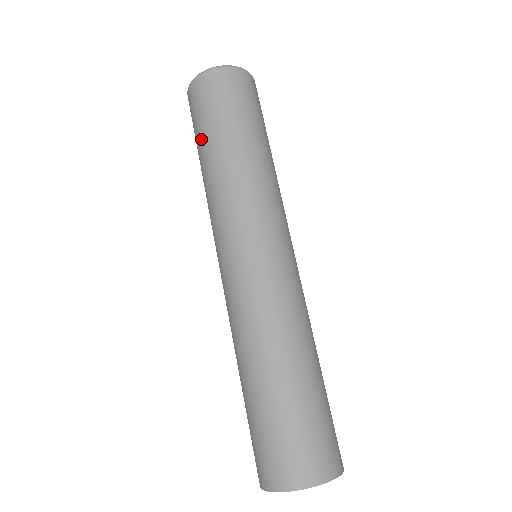
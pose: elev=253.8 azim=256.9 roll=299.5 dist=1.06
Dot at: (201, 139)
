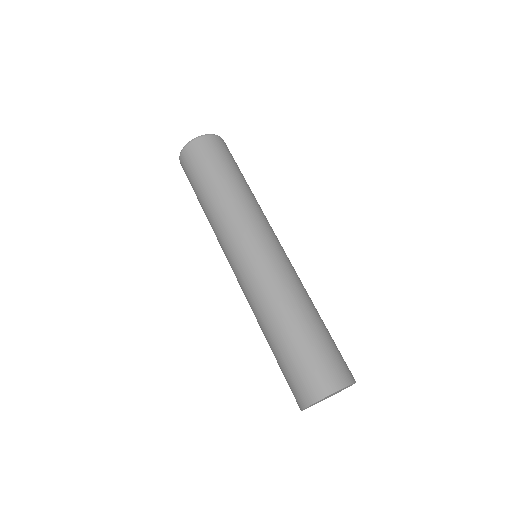
Dot at: (198, 186)
